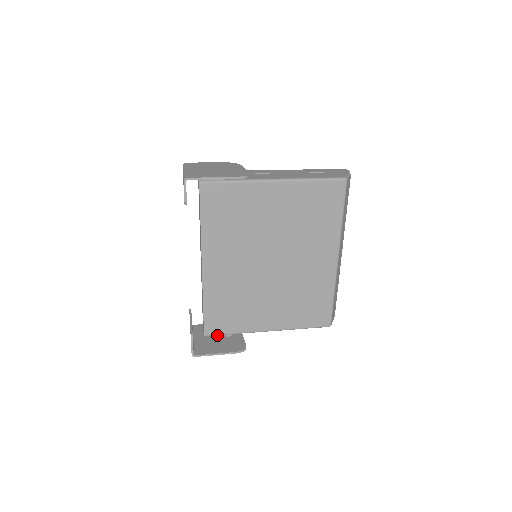
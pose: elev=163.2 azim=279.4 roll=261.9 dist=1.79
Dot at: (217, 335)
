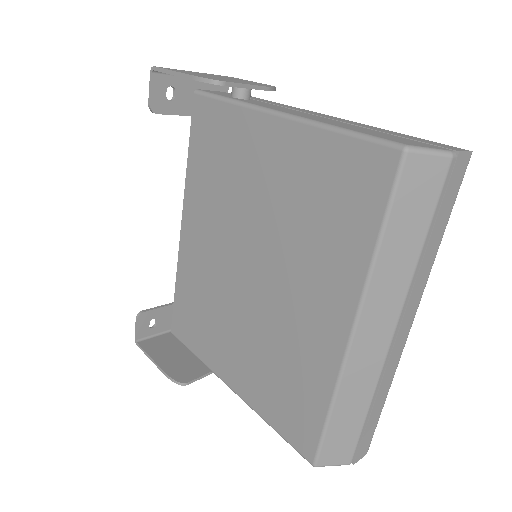
Dot at: occluded
